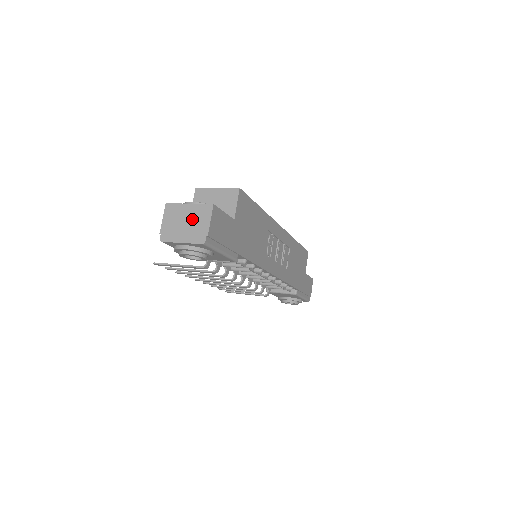
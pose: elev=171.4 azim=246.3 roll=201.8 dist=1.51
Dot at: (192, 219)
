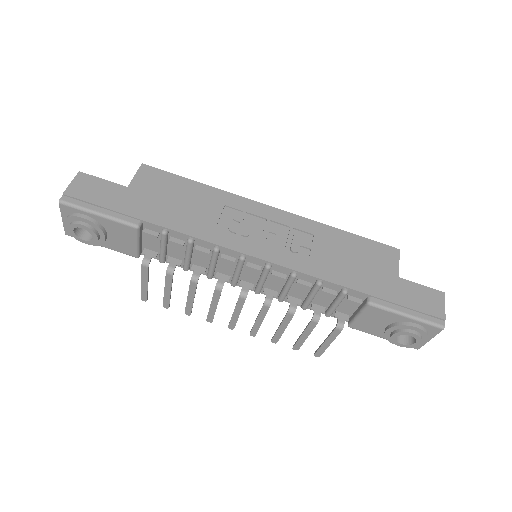
Dot at: occluded
